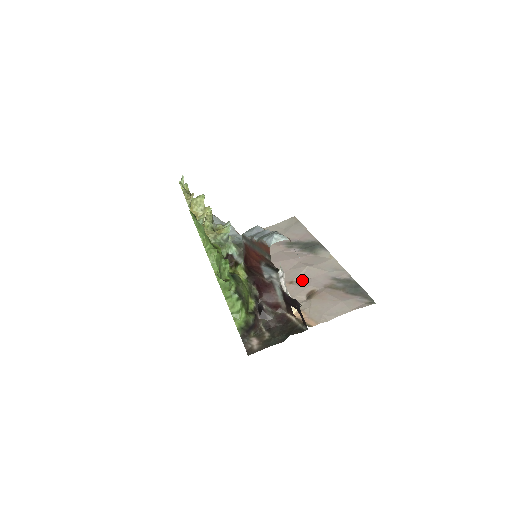
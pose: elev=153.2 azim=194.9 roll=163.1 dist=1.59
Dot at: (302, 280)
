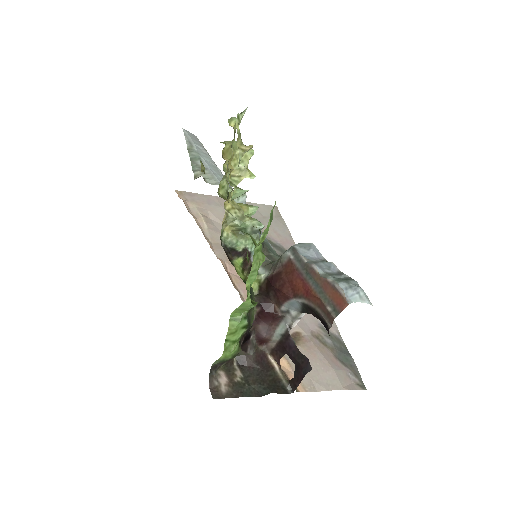
Dot at: occluded
